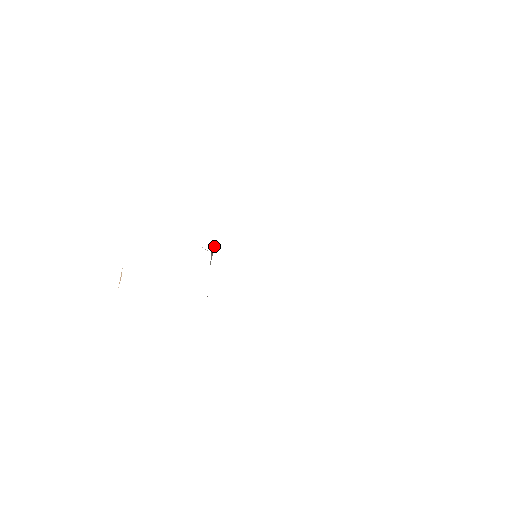
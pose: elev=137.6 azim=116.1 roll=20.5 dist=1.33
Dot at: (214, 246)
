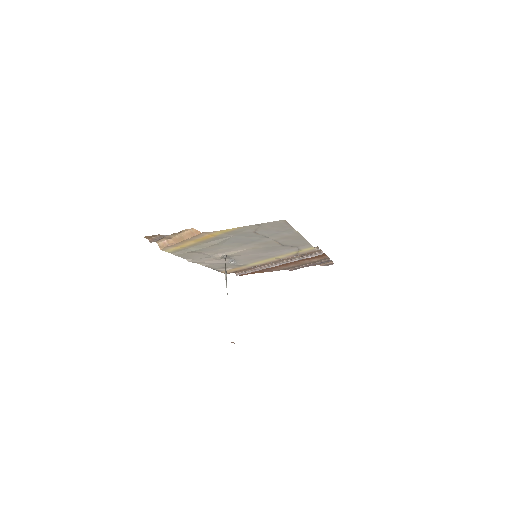
Dot at: occluded
